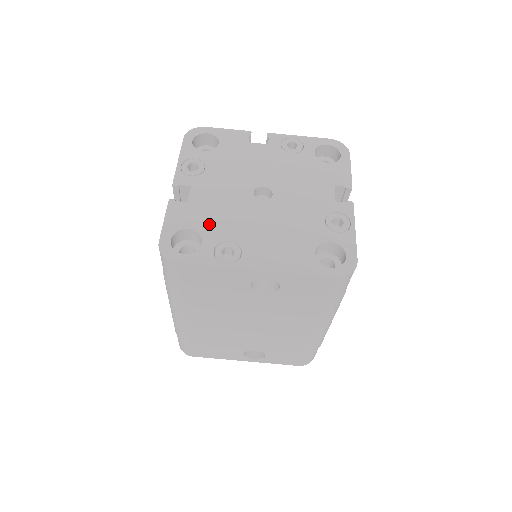
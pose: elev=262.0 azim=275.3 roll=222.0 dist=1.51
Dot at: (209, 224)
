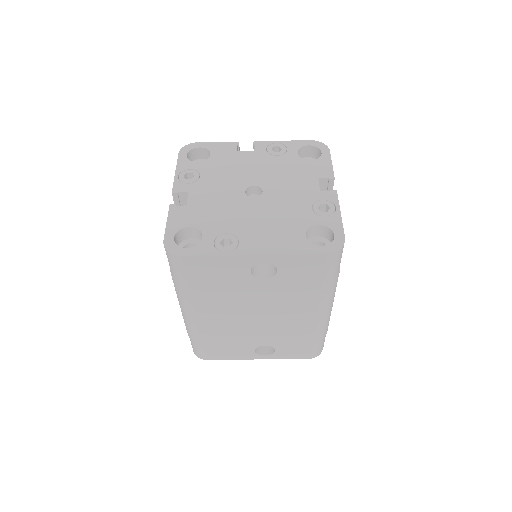
Dot at: (207, 221)
